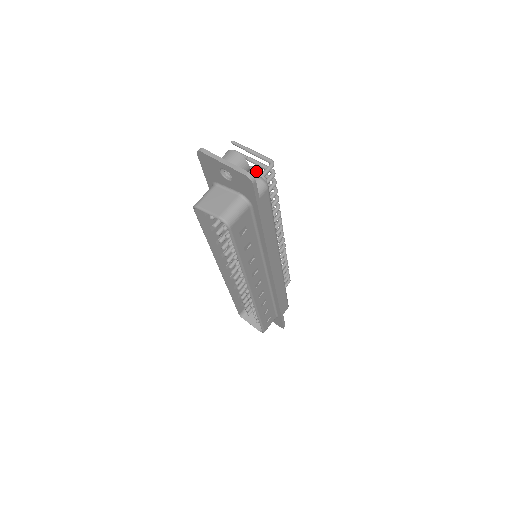
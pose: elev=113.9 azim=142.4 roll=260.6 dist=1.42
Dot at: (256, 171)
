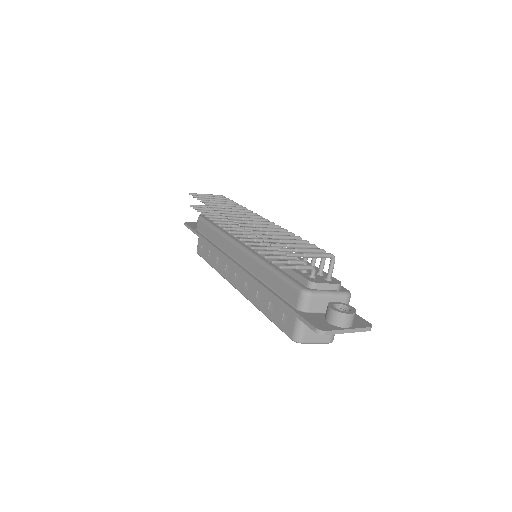
Dot at: occluded
